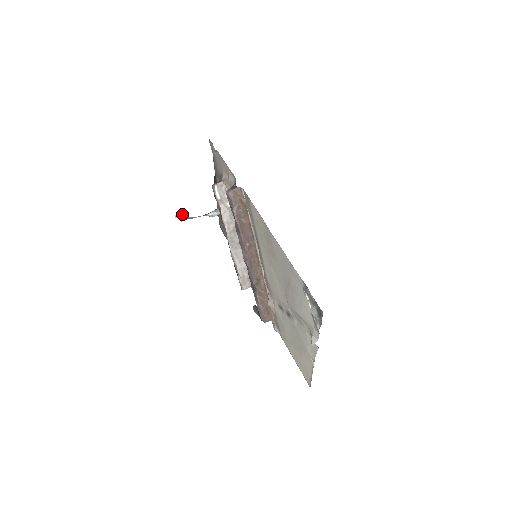
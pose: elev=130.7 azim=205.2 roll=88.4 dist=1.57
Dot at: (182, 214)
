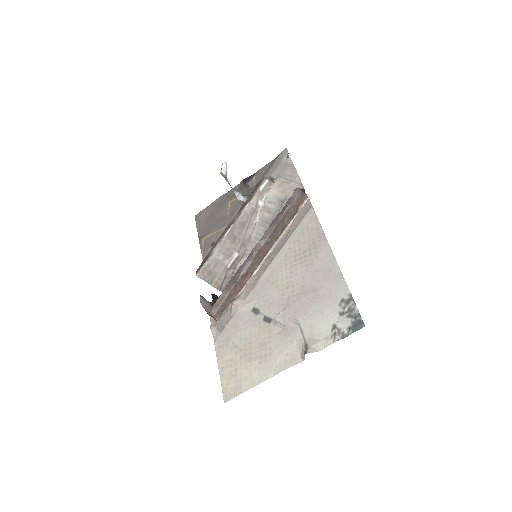
Dot at: occluded
